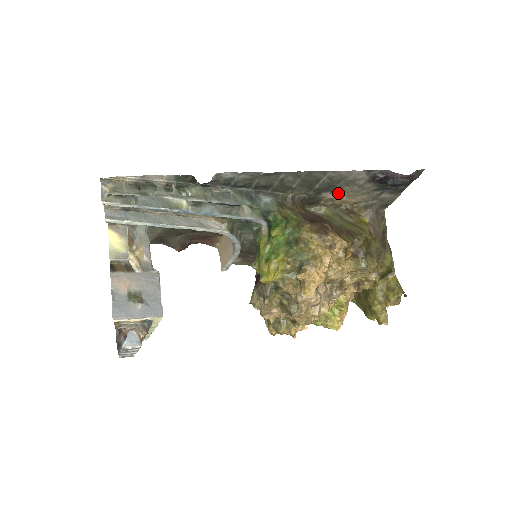
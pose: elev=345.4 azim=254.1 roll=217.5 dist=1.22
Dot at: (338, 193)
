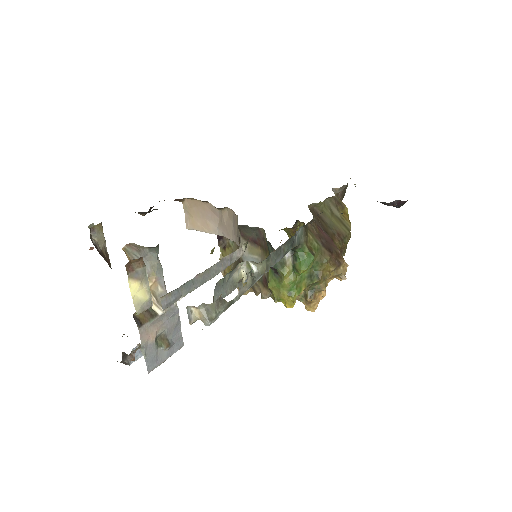
Dot at: occluded
